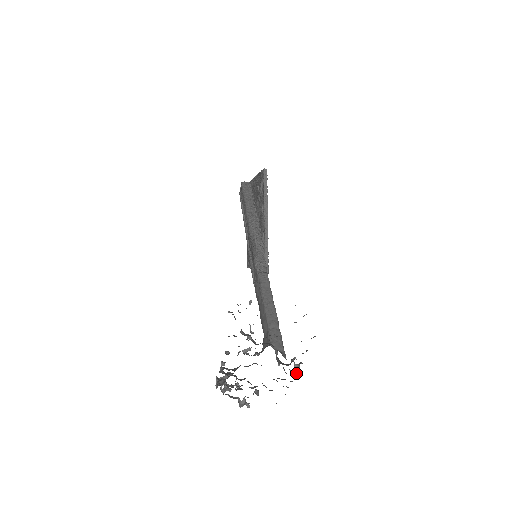
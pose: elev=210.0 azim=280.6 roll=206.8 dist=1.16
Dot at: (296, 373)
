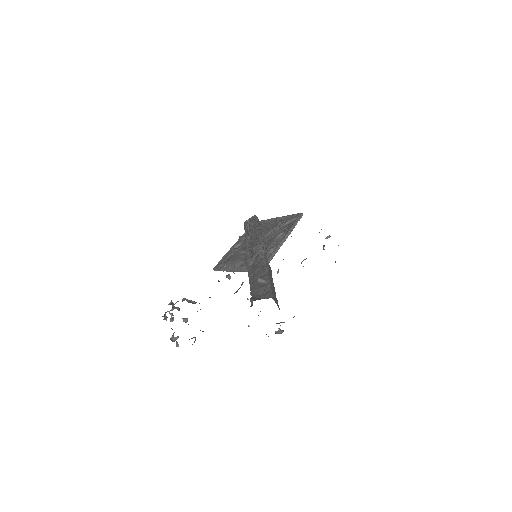
Dot at: (277, 333)
